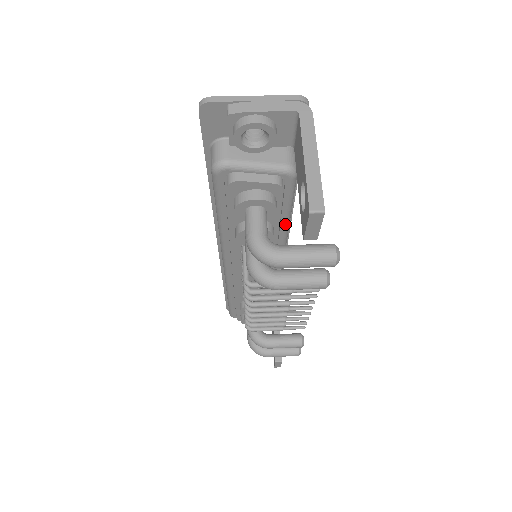
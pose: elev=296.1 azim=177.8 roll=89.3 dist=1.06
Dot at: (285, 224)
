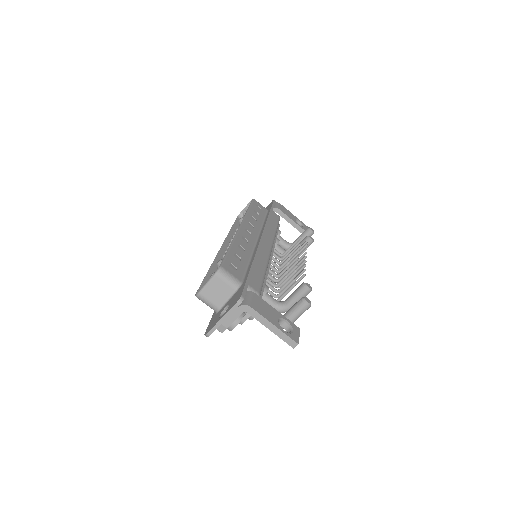
Dot at: occluded
